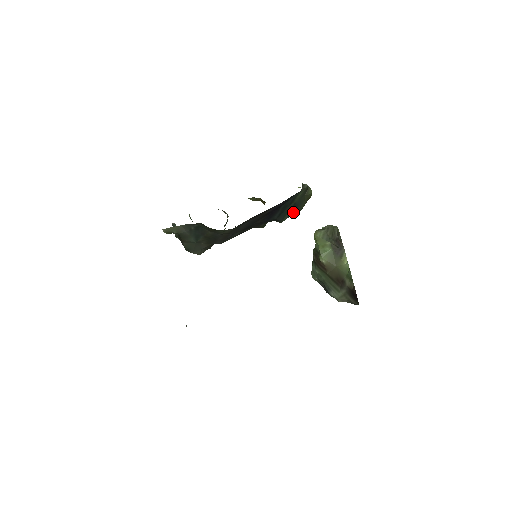
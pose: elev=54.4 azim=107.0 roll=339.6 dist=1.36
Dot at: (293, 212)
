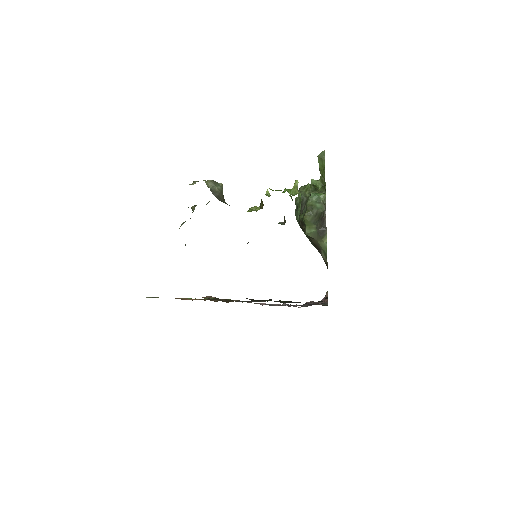
Dot at: occluded
